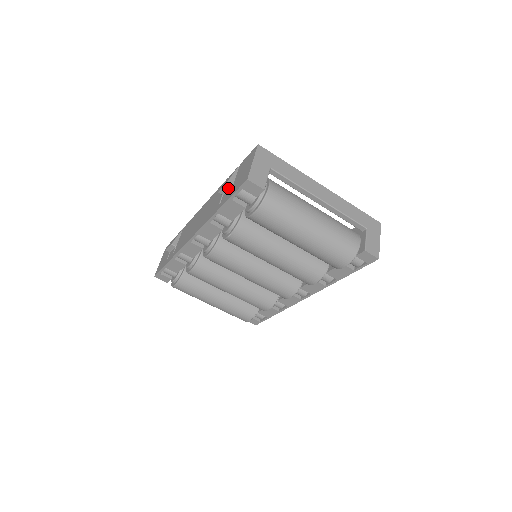
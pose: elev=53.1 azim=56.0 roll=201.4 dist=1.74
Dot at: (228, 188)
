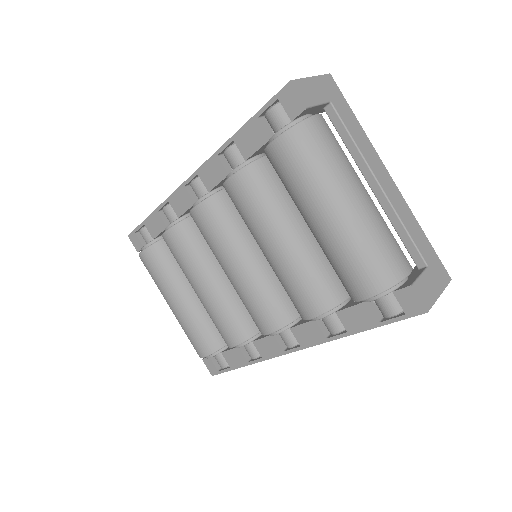
Dot at: occluded
